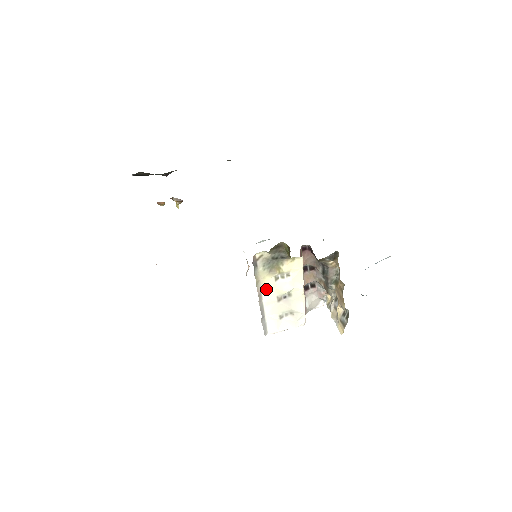
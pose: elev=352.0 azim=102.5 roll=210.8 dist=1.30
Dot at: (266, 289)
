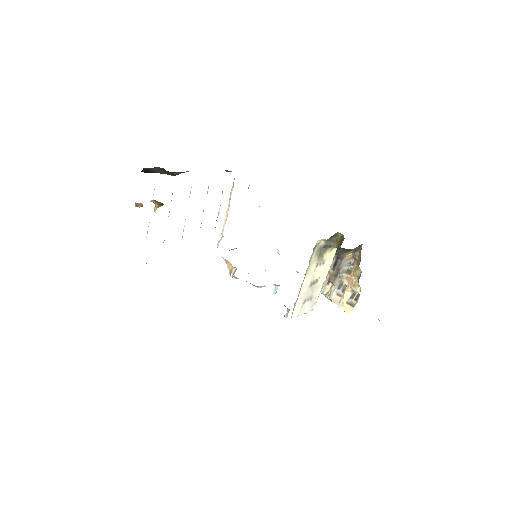
Dot at: (308, 274)
